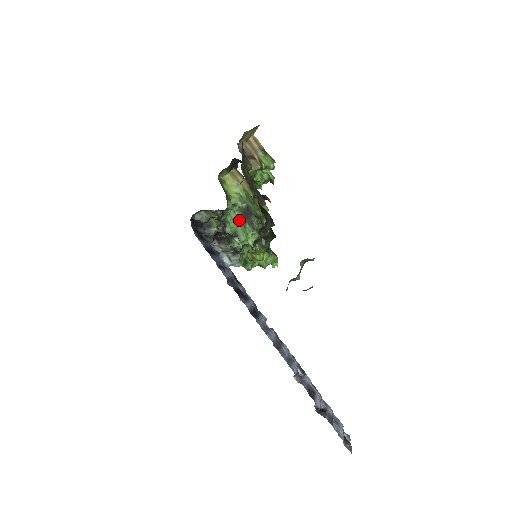
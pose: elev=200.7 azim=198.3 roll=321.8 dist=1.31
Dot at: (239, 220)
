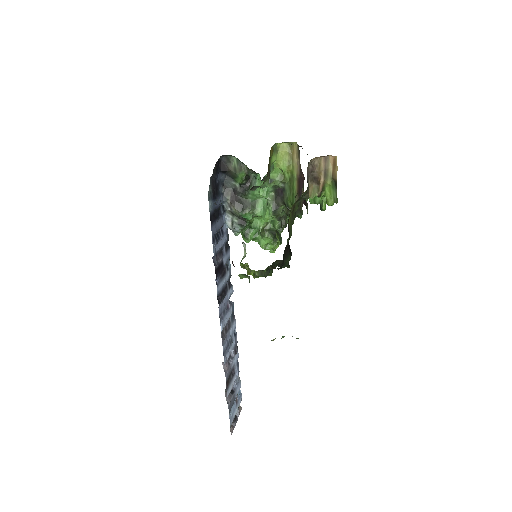
Dot at: (266, 196)
